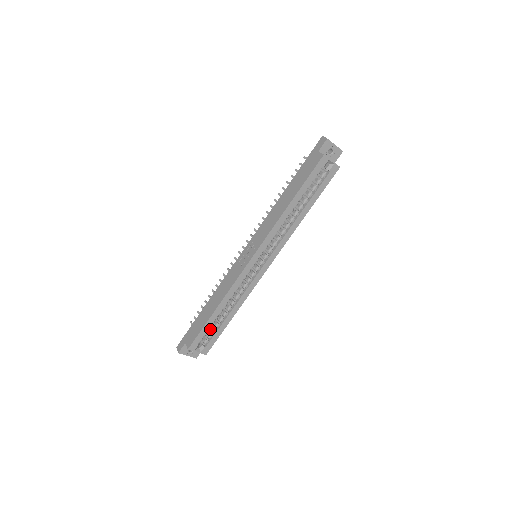
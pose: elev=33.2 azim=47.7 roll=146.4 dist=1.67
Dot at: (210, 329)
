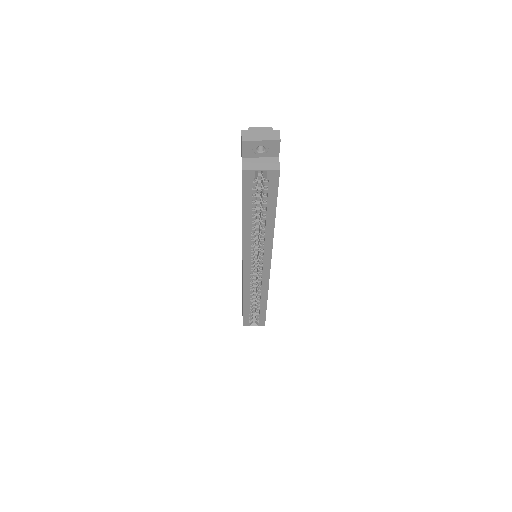
Dot at: (255, 309)
